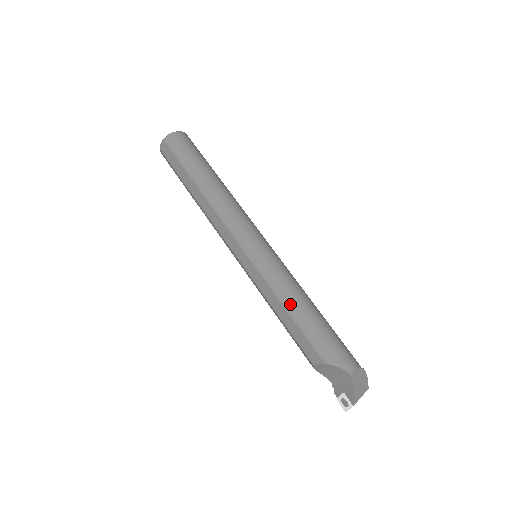
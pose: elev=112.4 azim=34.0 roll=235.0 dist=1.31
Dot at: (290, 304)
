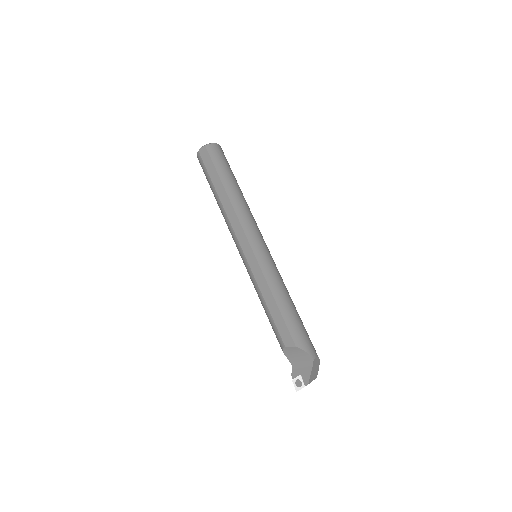
Dot at: (279, 297)
